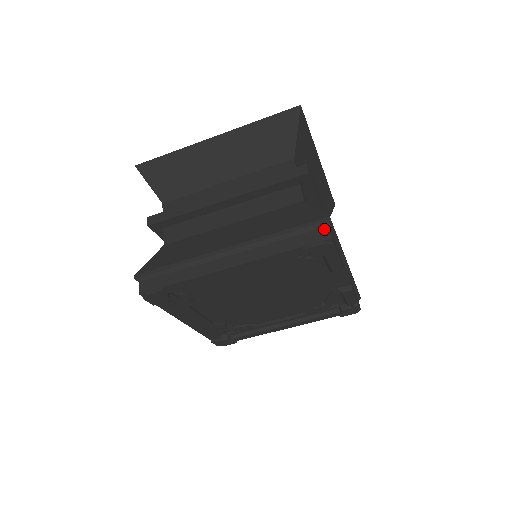
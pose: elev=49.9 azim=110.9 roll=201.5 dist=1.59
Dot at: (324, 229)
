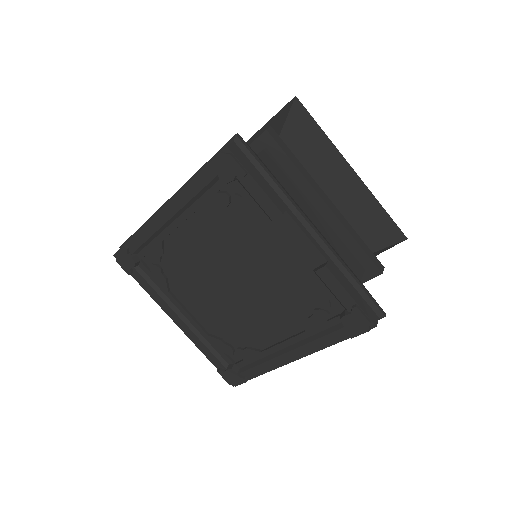
Dot at: occluded
